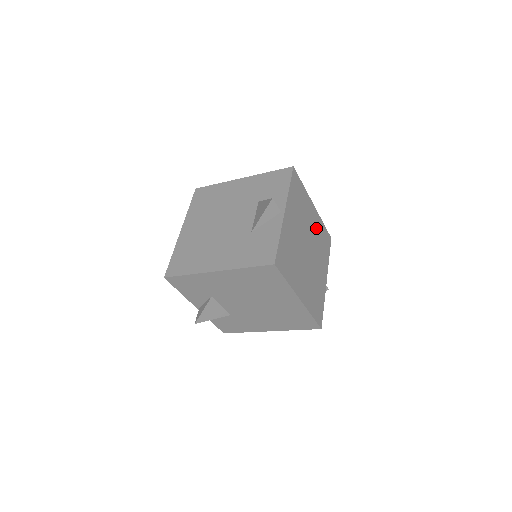
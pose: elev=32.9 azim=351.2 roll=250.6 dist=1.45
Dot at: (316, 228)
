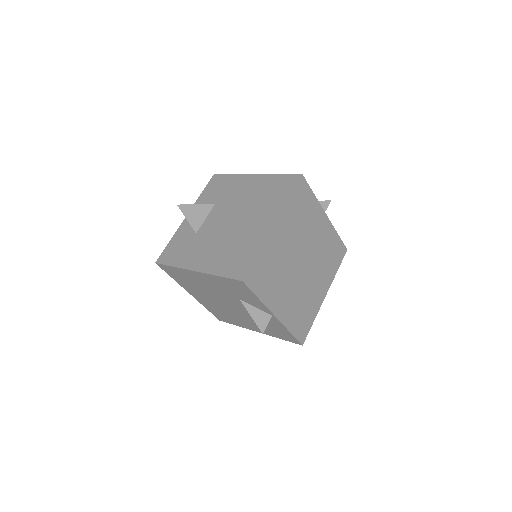
Dot at: (313, 296)
